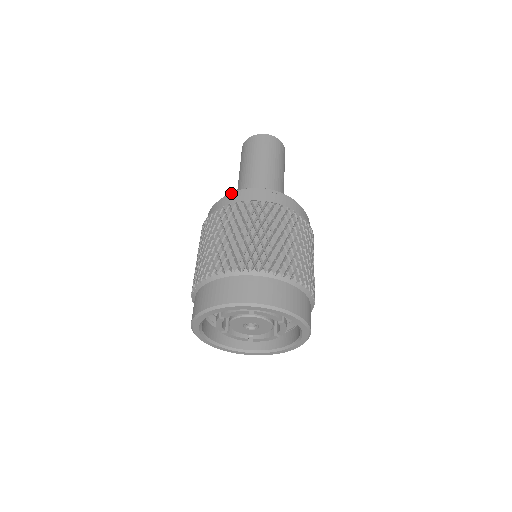
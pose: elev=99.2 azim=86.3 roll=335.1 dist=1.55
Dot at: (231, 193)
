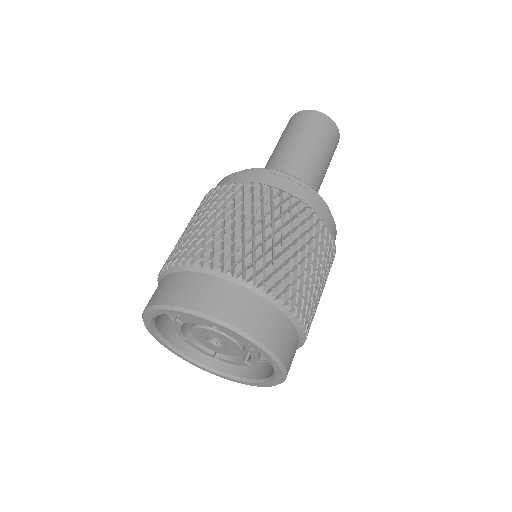
Dot at: (246, 170)
